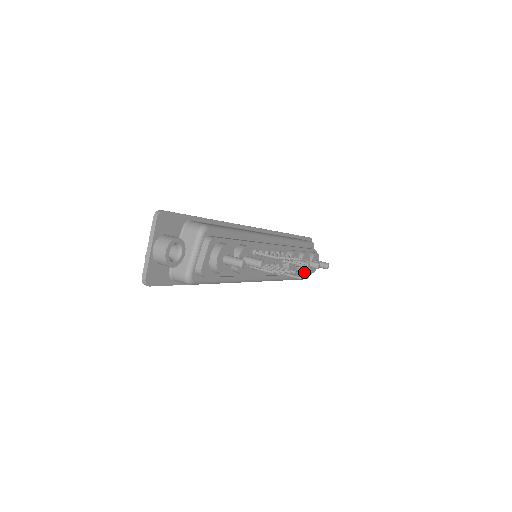
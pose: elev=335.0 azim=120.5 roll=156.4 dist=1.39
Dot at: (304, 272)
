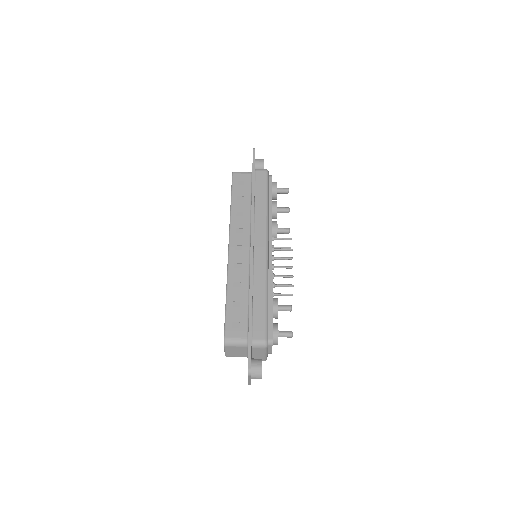
Dot at: occluded
